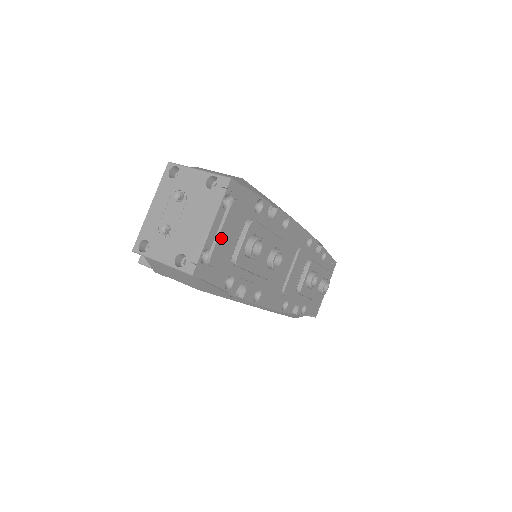
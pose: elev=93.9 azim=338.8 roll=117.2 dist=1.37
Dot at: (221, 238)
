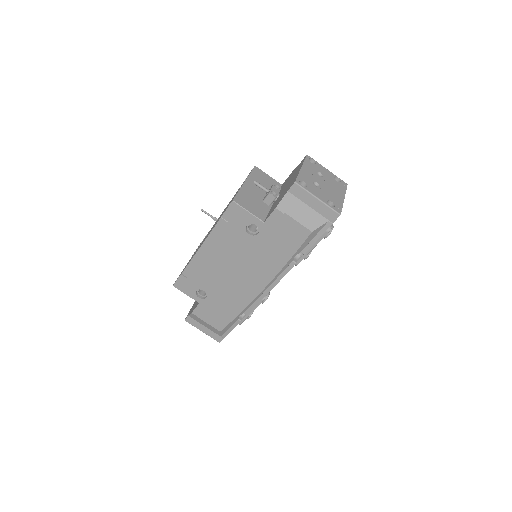
Dot at: occluded
